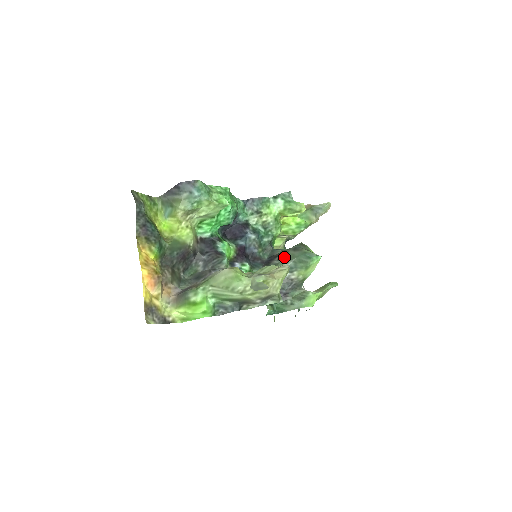
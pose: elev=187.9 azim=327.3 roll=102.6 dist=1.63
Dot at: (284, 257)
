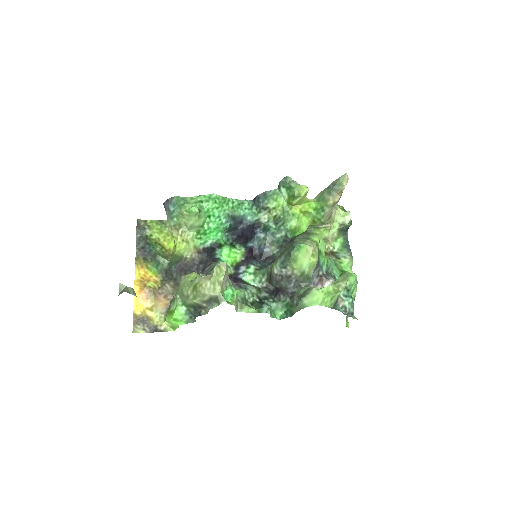
Dot at: (281, 252)
